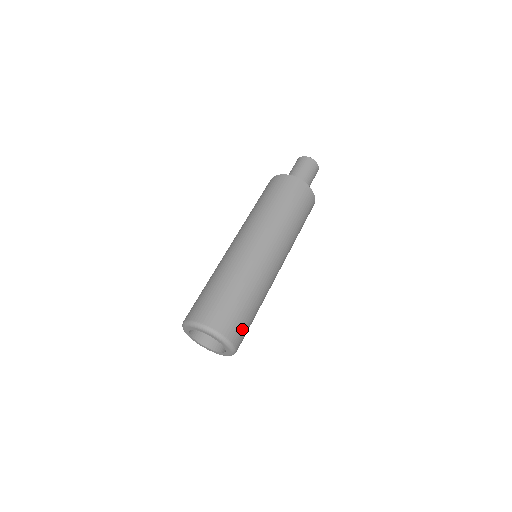
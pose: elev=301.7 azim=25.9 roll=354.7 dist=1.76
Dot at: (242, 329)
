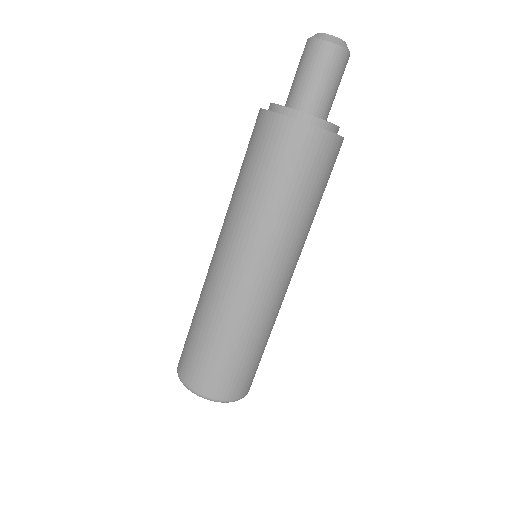
Dot at: (224, 379)
